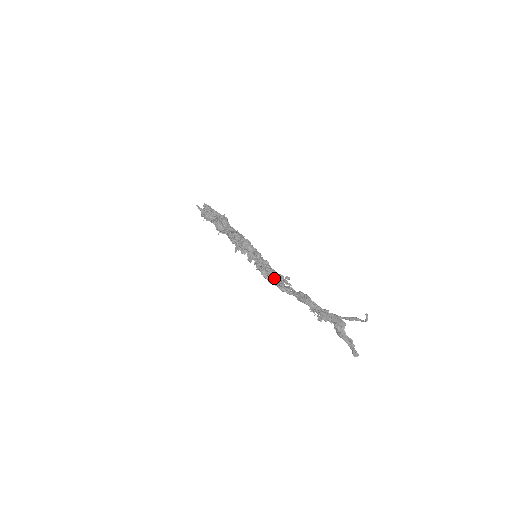
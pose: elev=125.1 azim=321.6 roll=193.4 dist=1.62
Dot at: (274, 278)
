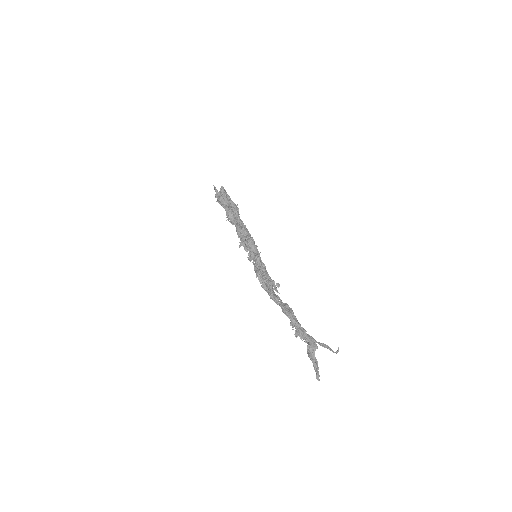
Dot at: (267, 283)
